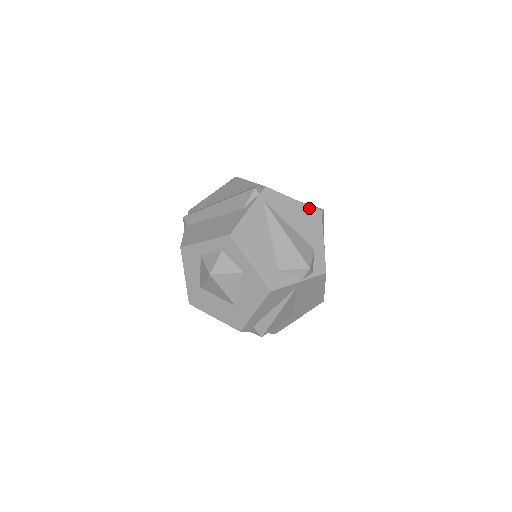
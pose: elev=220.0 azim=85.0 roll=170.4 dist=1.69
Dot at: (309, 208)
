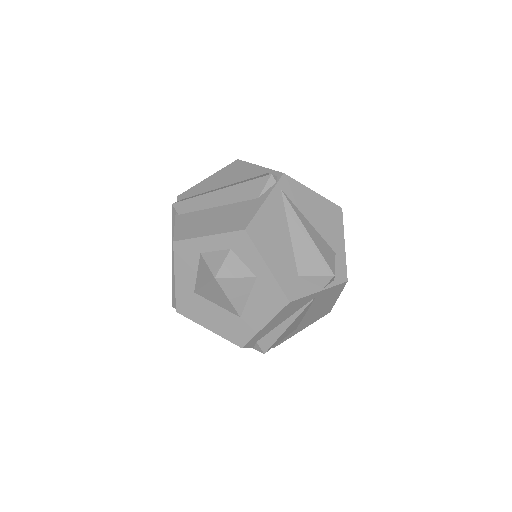
Dot at: (329, 203)
